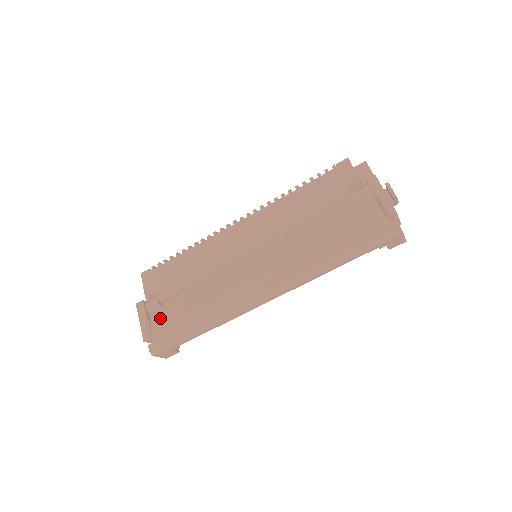
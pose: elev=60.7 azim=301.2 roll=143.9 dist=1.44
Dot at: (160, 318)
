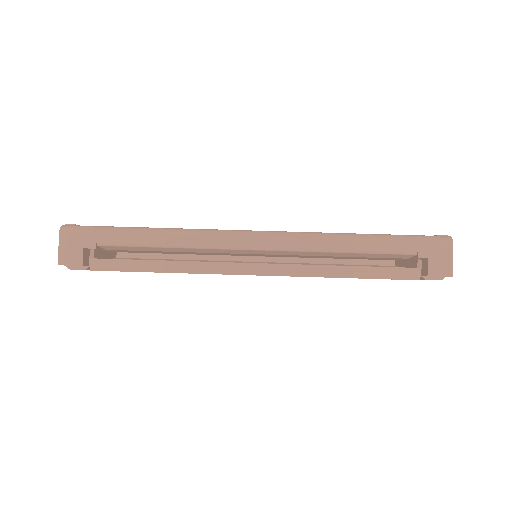
Dot at: occluded
